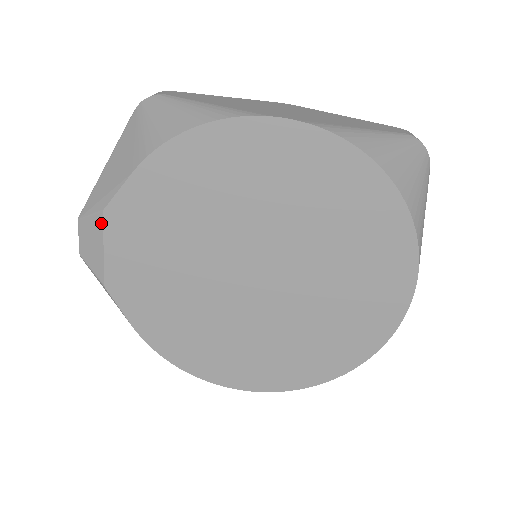
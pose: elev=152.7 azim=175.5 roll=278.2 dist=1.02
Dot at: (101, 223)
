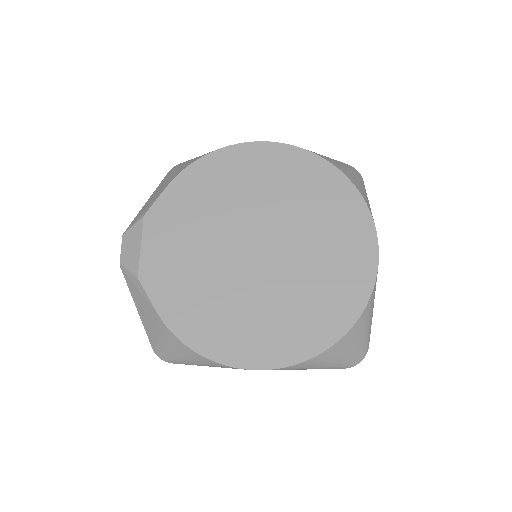
Dot at: (141, 226)
